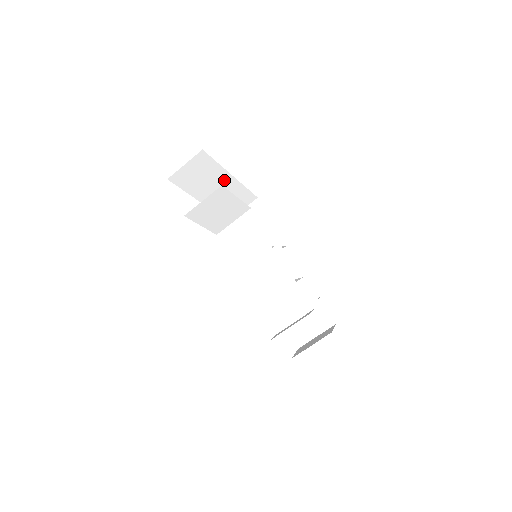
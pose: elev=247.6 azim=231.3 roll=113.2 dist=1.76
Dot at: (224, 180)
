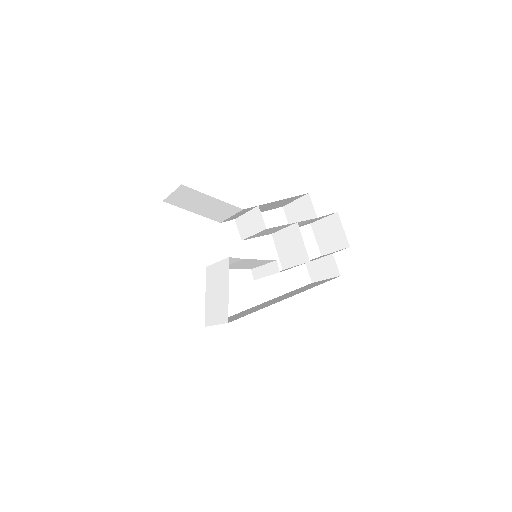
Dot at: occluded
